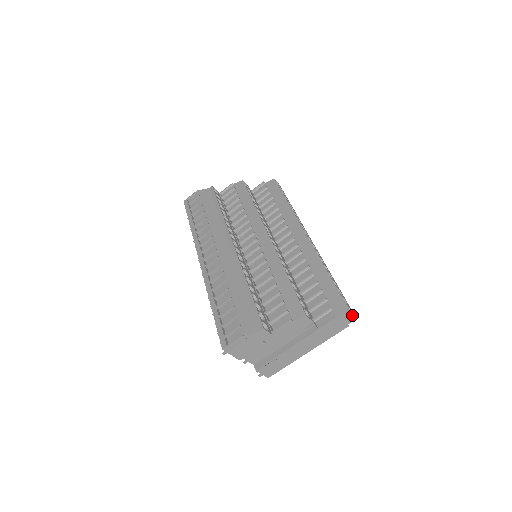
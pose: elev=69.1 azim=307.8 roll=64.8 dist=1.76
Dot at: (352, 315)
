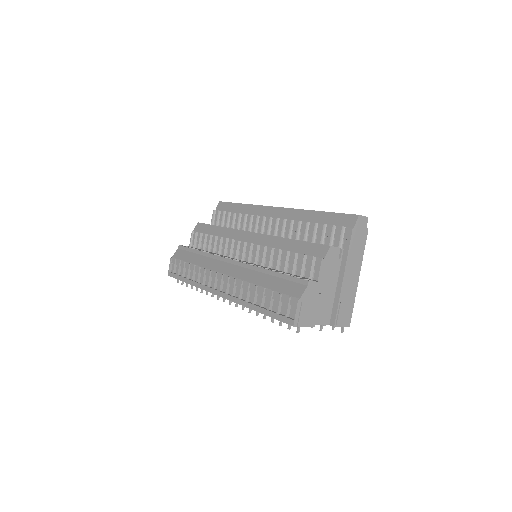
Dot at: (362, 217)
